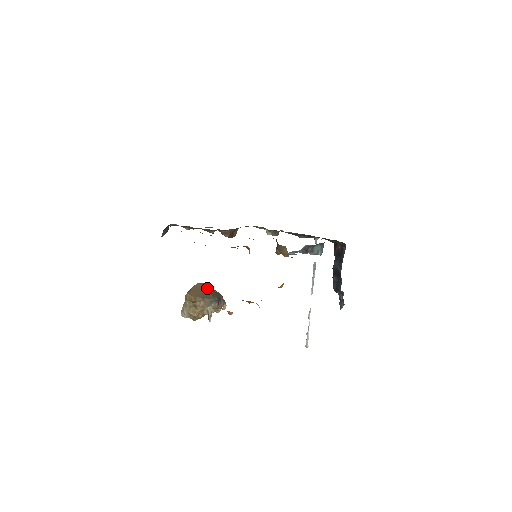
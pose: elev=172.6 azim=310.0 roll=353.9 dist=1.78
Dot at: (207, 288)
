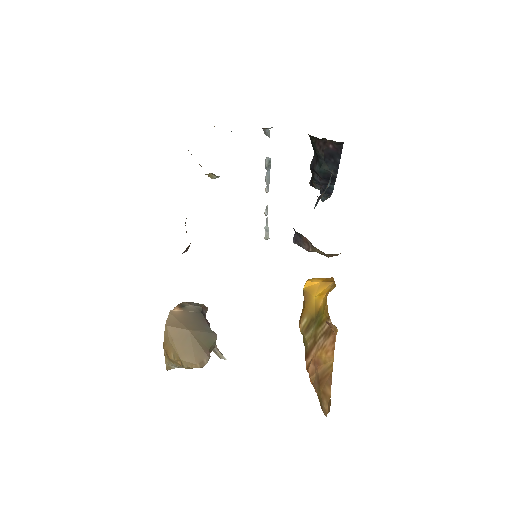
Dot at: (189, 325)
